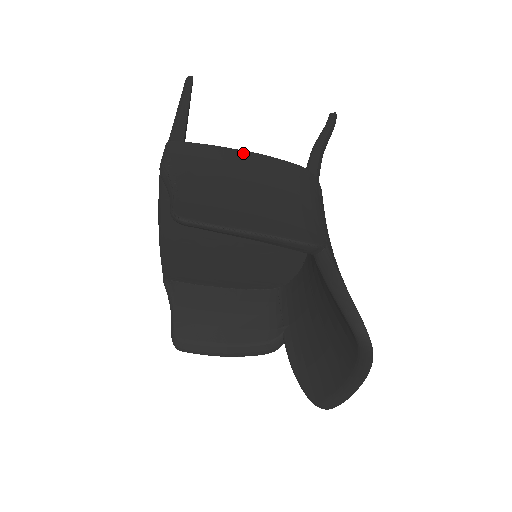
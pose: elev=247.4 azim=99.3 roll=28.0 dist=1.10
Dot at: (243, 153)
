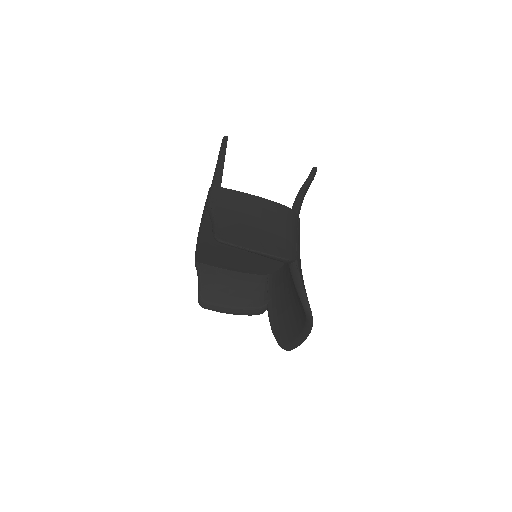
Dot at: (255, 197)
